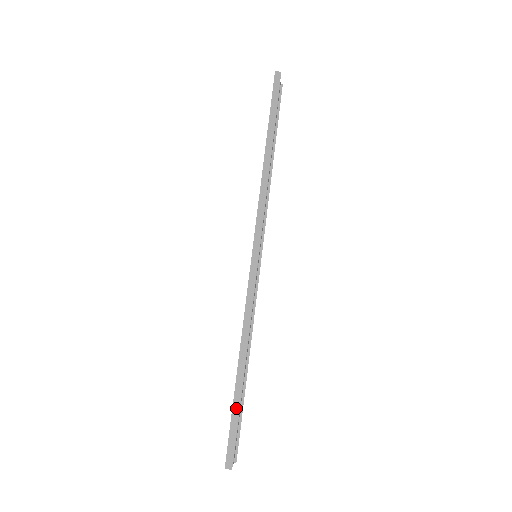
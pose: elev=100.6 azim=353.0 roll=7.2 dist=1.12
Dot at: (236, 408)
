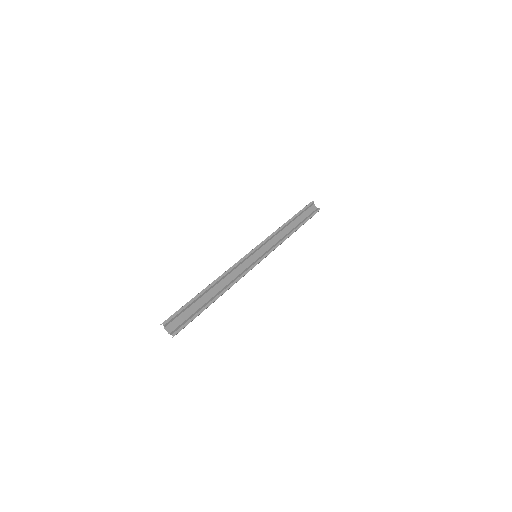
Dot at: (189, 301)
